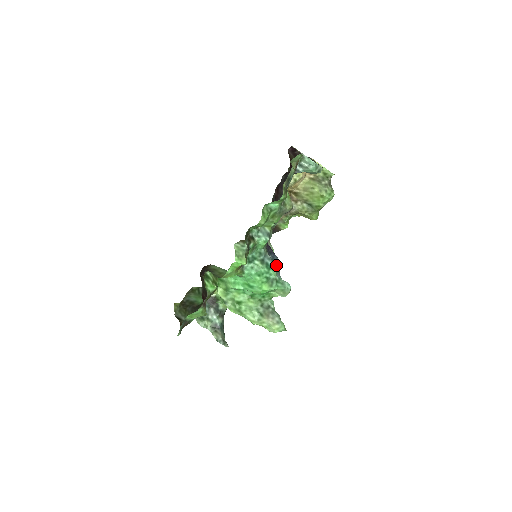
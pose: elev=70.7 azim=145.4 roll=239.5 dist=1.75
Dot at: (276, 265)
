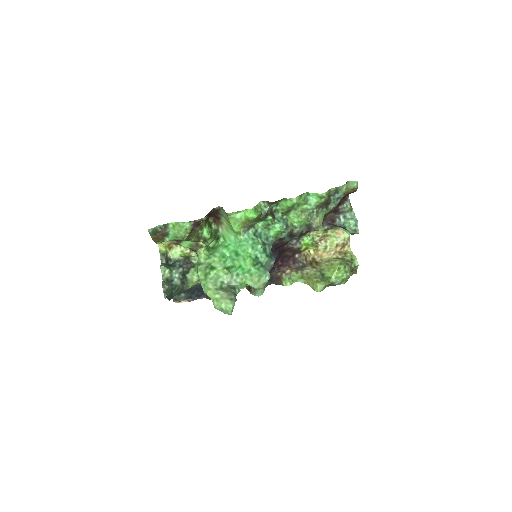
Dot at: (271, 258)
